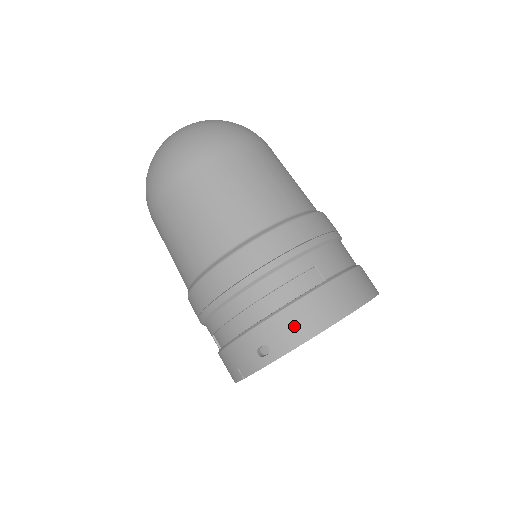
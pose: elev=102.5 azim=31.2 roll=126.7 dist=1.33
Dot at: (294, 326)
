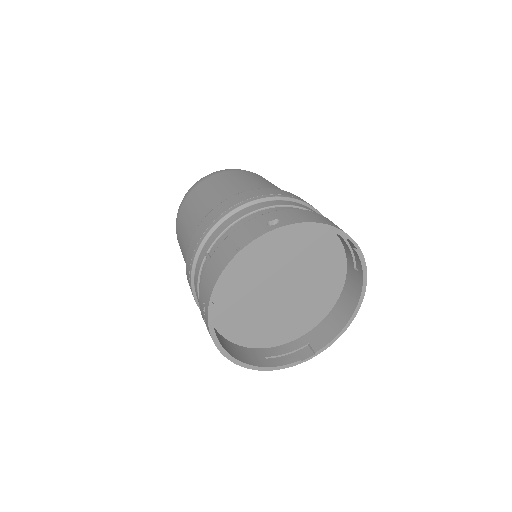
Dot at: (306, 215)
